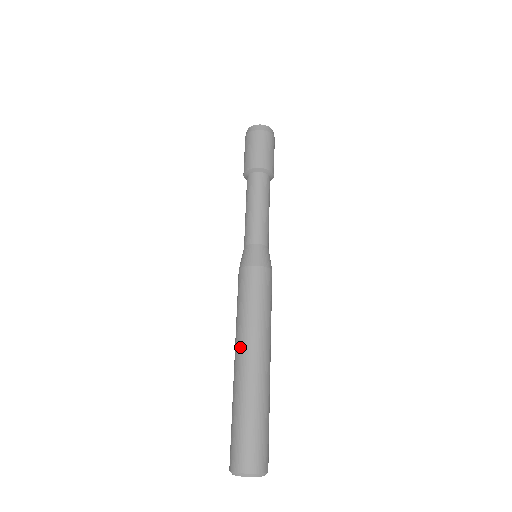
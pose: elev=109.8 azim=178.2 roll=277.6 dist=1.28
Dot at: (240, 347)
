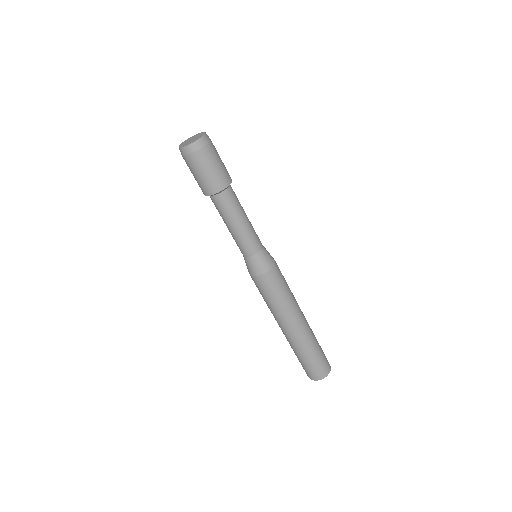
Dot at: (285, 325)
